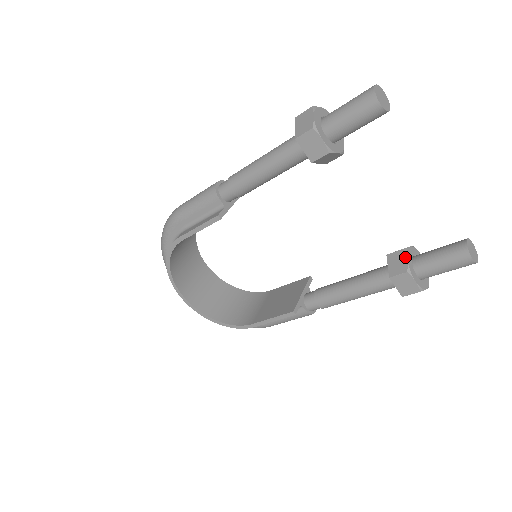
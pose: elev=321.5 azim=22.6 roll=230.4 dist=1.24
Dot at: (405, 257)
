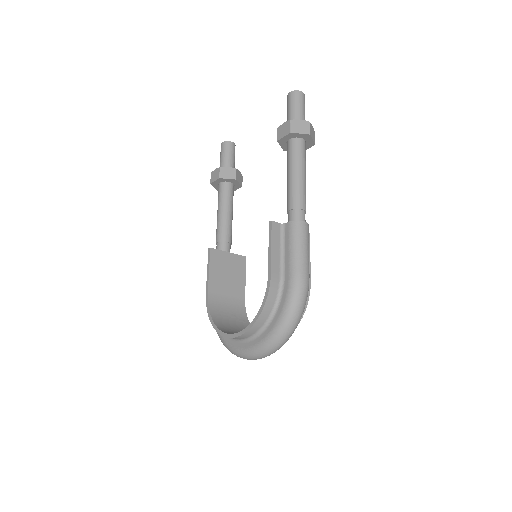
Dot at: occluded
